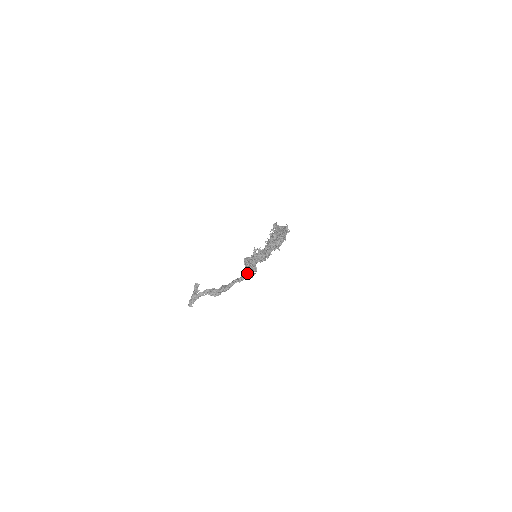
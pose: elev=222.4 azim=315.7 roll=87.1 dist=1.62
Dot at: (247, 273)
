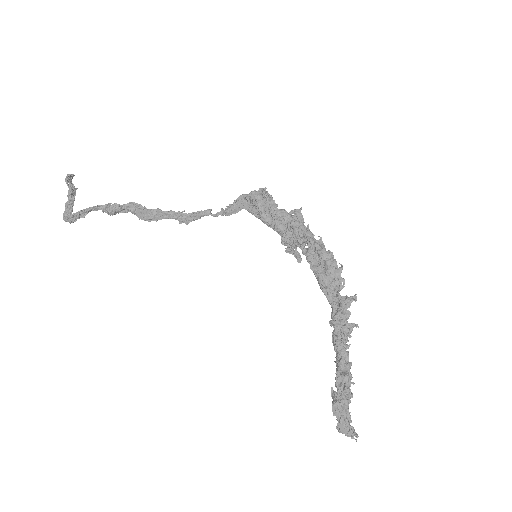
Dot at: (340, 431)
